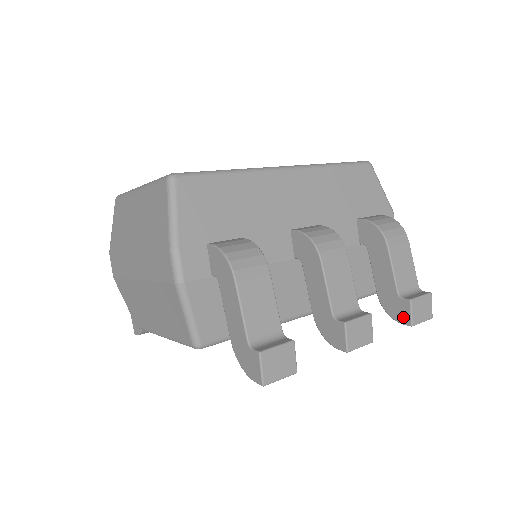
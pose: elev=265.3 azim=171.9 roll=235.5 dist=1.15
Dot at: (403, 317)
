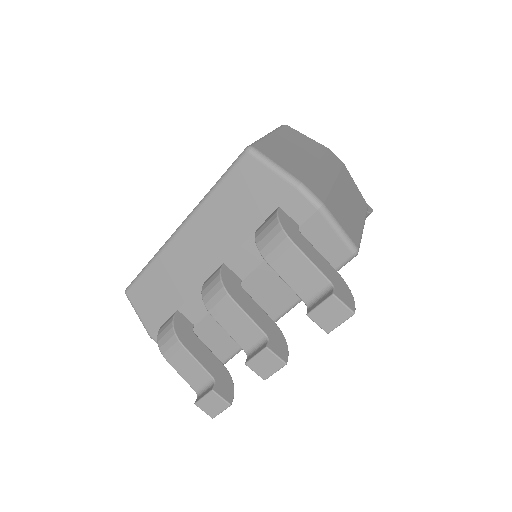
Dot at: occluded
